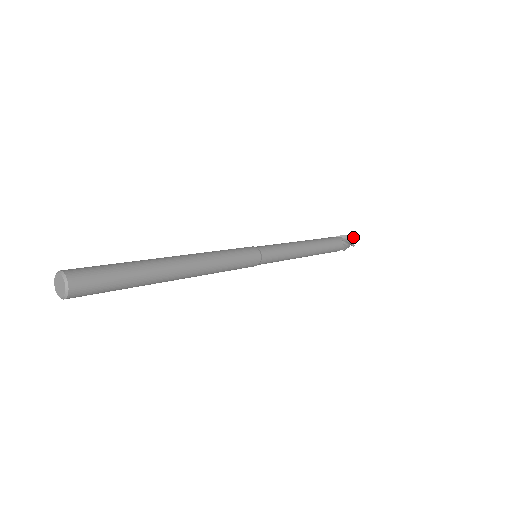
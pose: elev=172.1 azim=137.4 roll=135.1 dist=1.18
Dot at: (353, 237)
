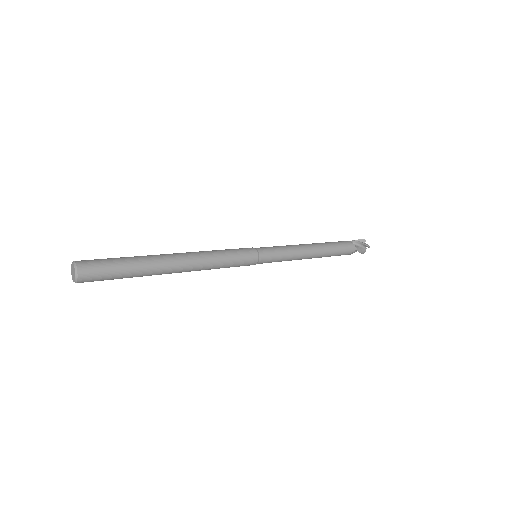
Dot at: (365, 240)
